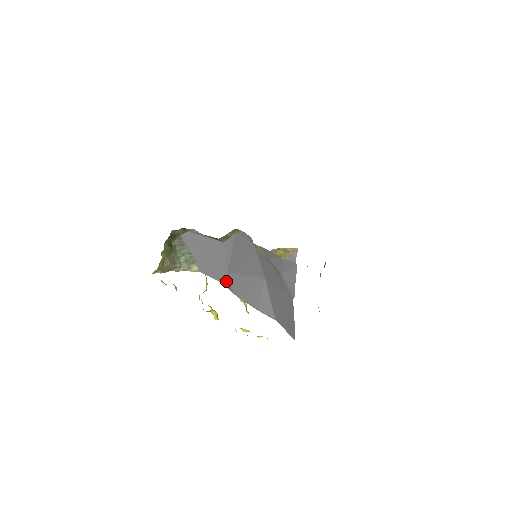
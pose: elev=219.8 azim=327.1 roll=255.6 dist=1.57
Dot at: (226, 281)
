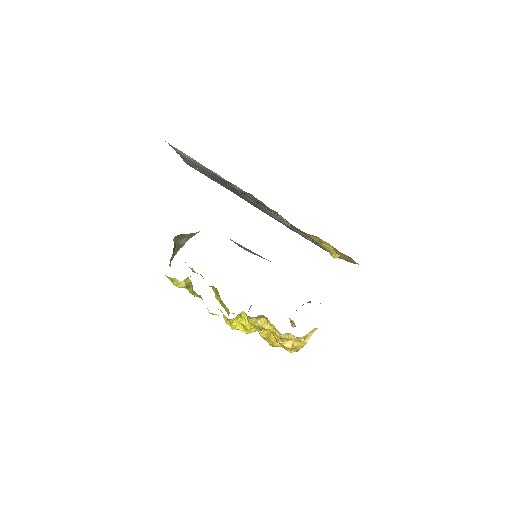
Dot at: occluded
